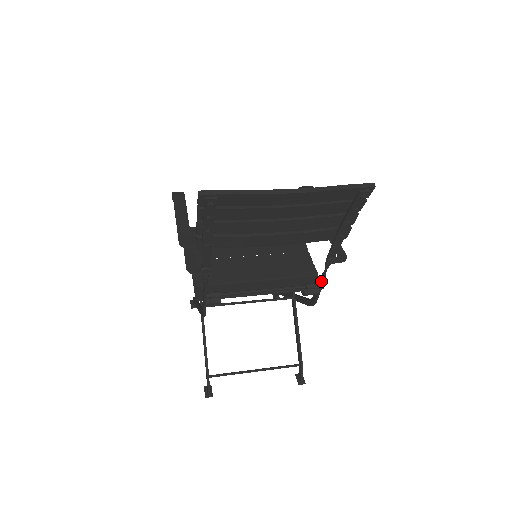
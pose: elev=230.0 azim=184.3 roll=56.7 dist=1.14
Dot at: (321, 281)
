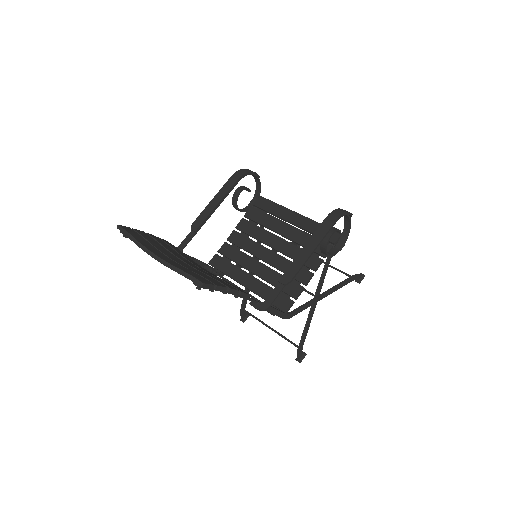
Dot at: (268, 309)
